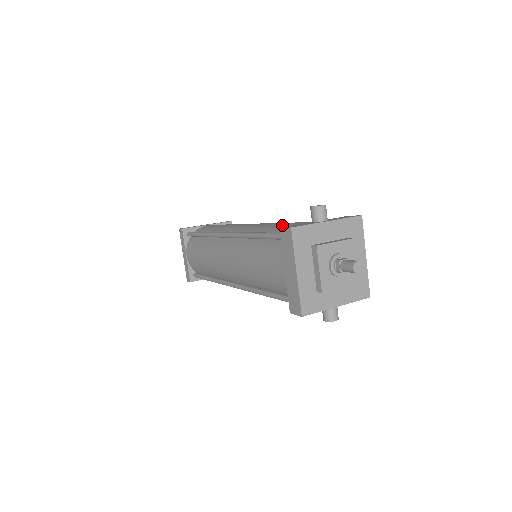
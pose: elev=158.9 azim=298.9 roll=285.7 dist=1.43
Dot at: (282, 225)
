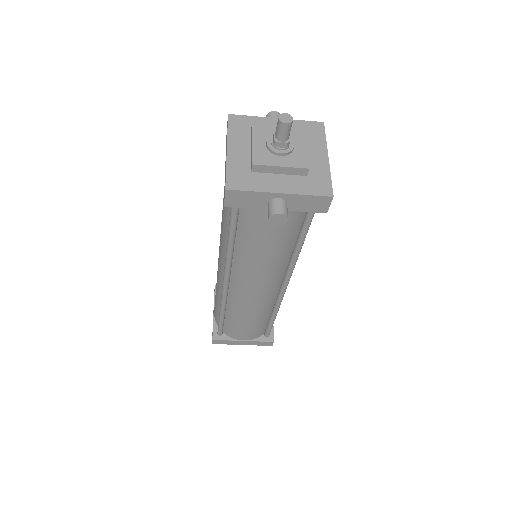
Dot at: occluded
